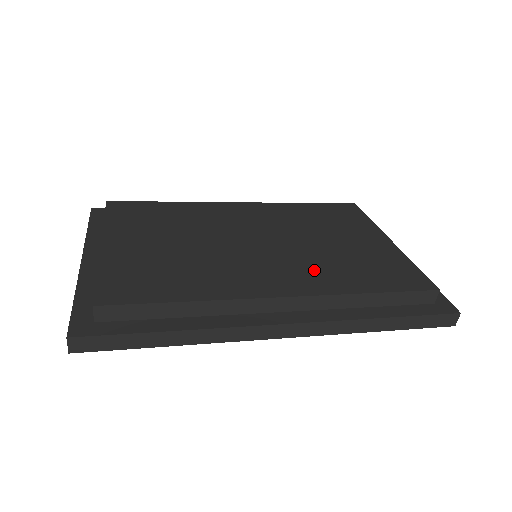
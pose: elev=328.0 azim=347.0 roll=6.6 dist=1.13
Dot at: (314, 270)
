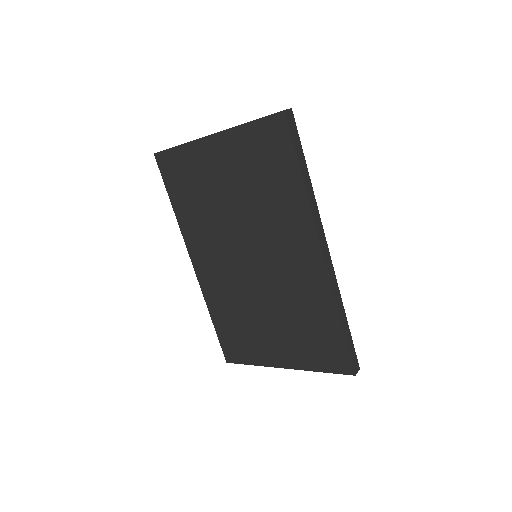
Dot at: occluded
